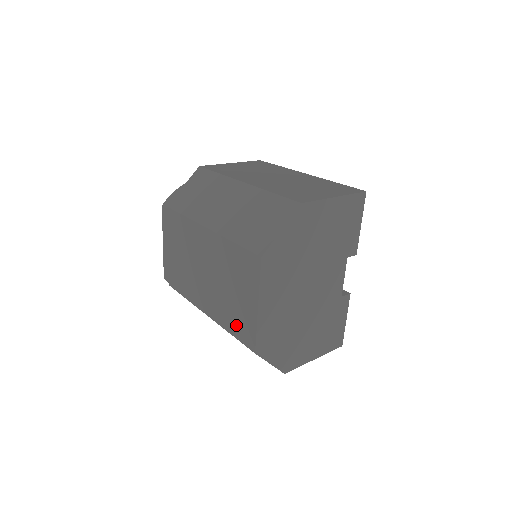
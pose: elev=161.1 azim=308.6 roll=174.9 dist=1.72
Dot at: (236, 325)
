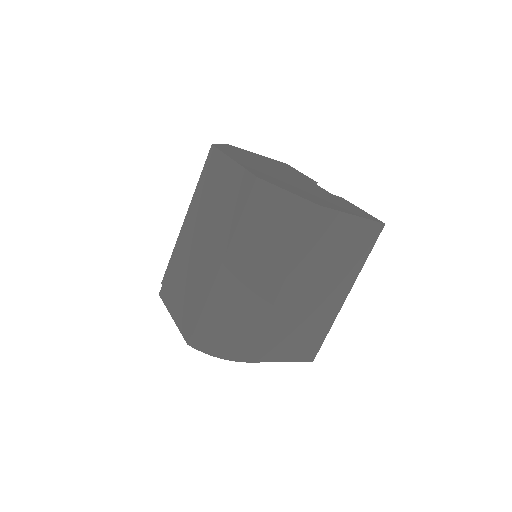
Dot at: (236, 203)
